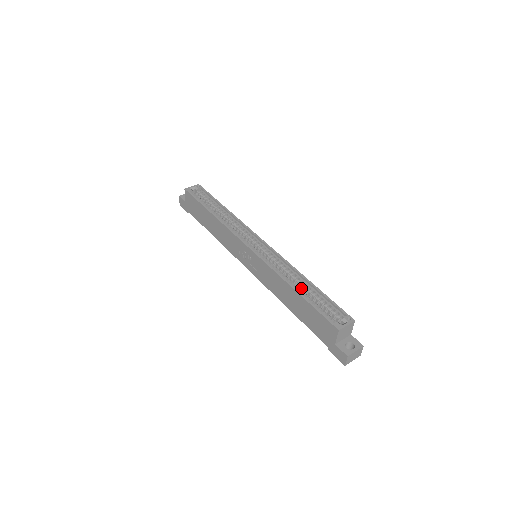
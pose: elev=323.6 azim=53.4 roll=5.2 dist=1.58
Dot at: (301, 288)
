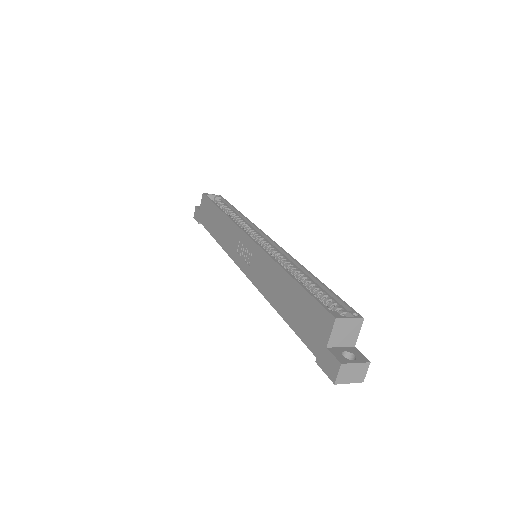
Dot at: occluded
